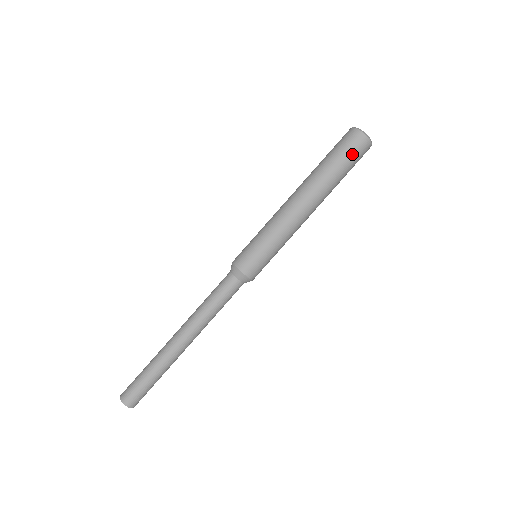
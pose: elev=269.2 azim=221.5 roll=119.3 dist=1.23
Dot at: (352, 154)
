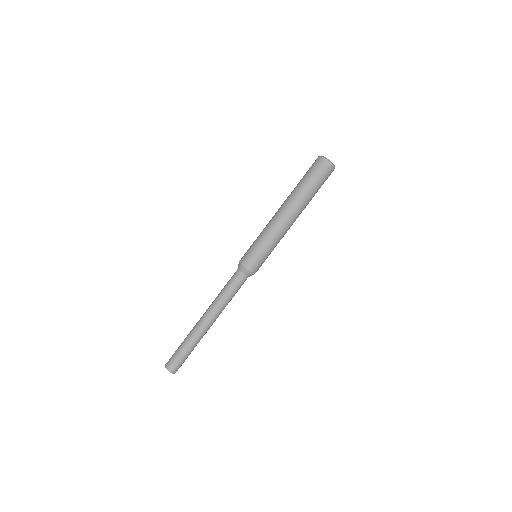
Dot at: (322, 177)
